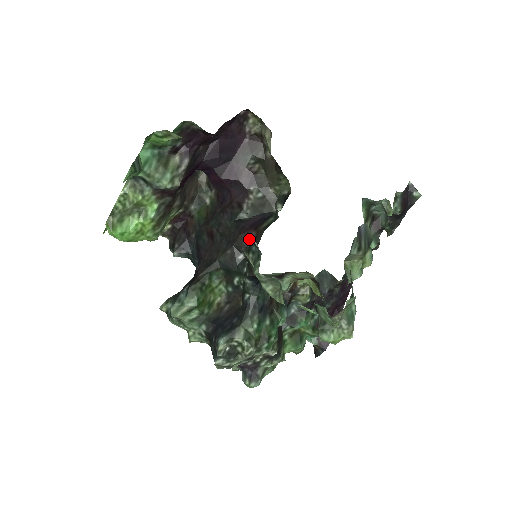
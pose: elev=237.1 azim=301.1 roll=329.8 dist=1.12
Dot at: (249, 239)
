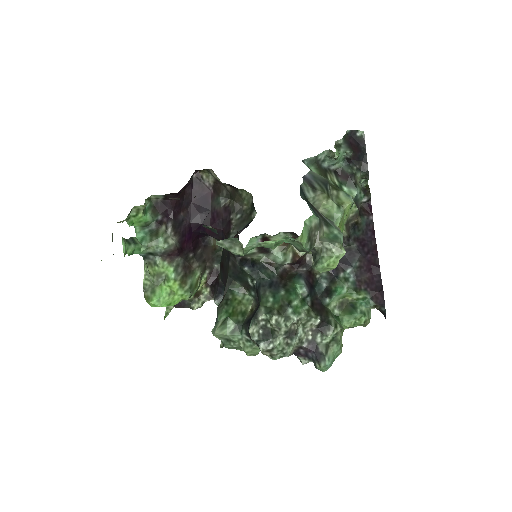
Dot at: occluded
